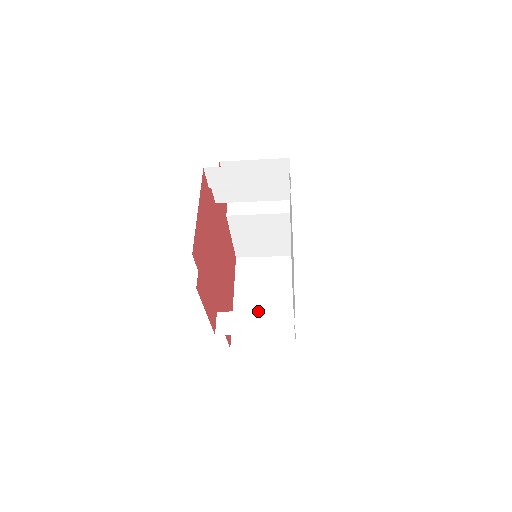
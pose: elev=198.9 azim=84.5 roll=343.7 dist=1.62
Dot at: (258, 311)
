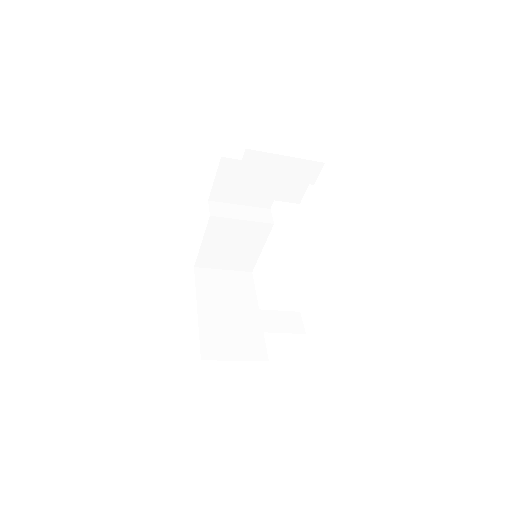
Dot at: (266, 310)
